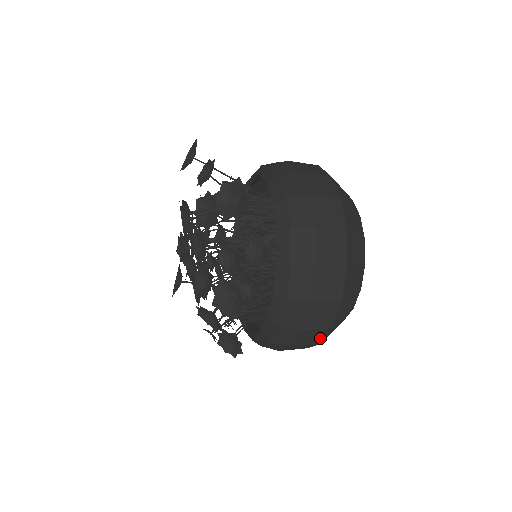
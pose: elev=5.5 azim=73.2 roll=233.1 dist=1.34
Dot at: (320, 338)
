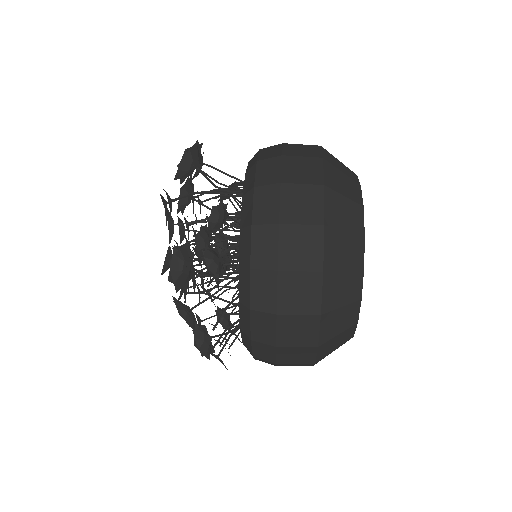
Dot at: (313, 334)
